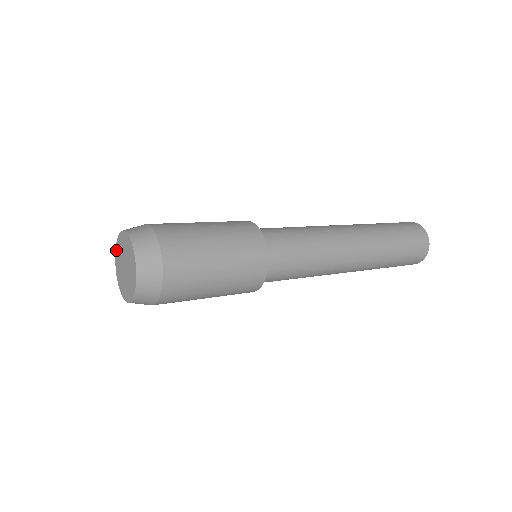
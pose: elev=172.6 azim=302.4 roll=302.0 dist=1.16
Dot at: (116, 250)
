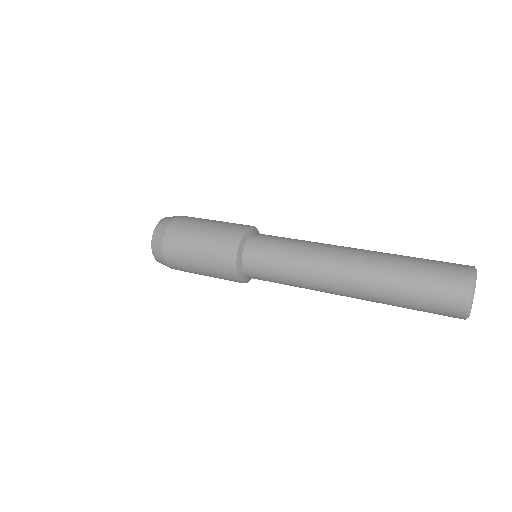
Dot at: occluded
